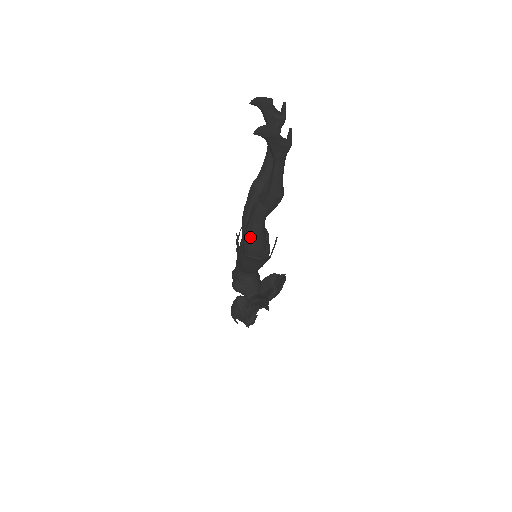
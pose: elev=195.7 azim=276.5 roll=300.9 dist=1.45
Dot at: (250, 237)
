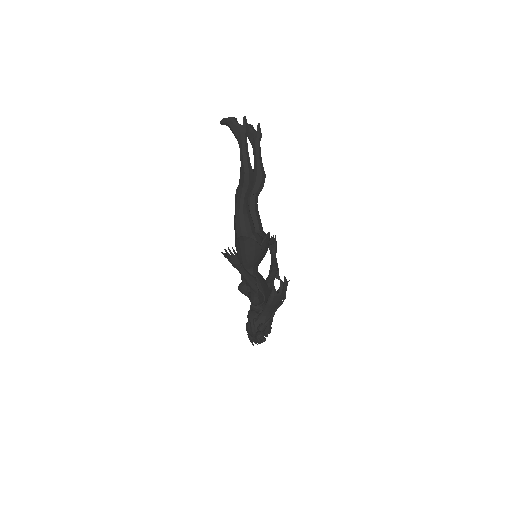
Dot at: (236, 218)
